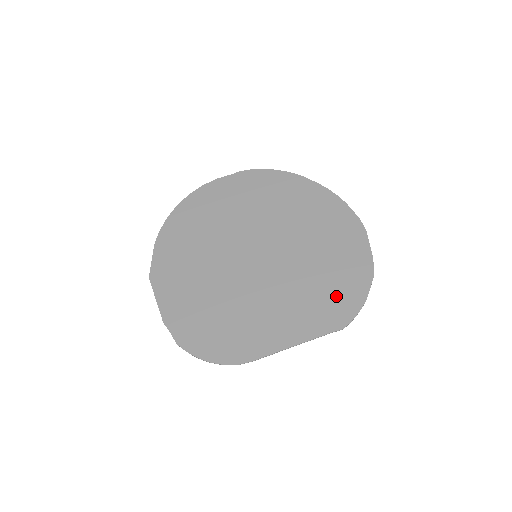
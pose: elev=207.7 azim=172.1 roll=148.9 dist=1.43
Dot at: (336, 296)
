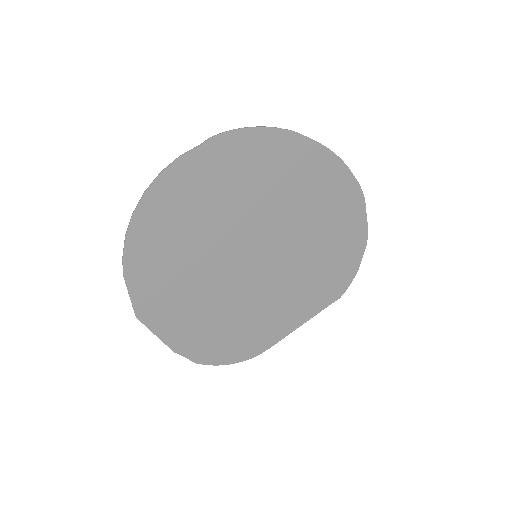
Dot at: (335, 273)
